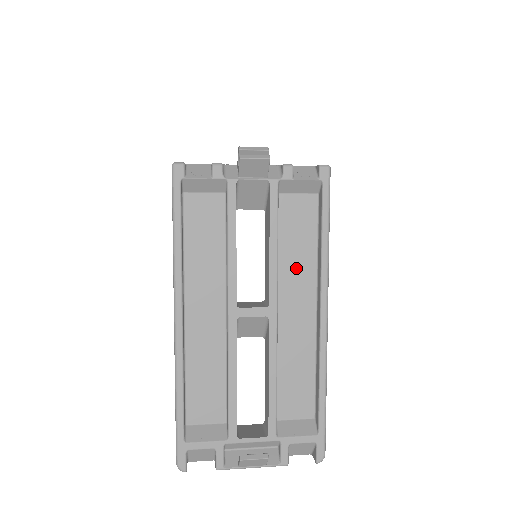
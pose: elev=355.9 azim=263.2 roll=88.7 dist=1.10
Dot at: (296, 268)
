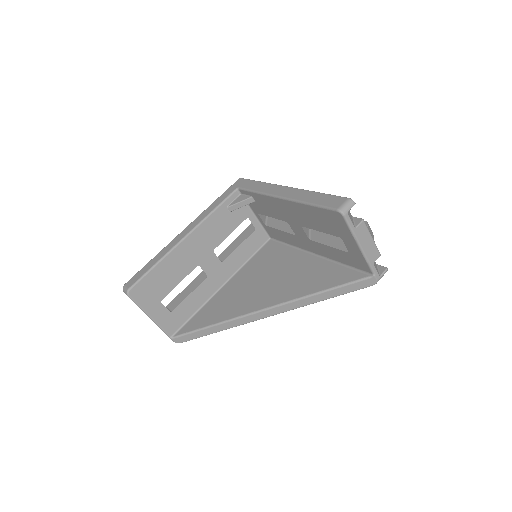
Dot at: occluded
